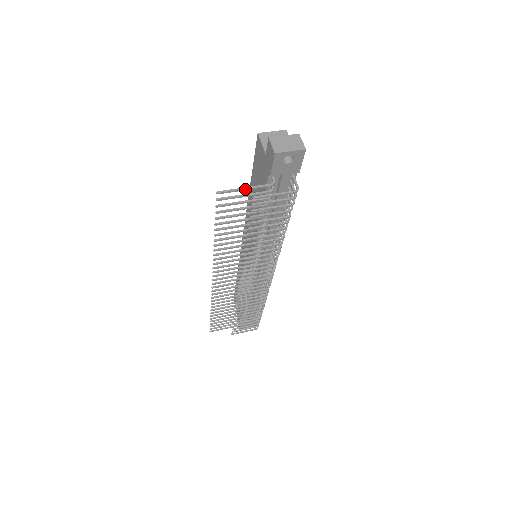
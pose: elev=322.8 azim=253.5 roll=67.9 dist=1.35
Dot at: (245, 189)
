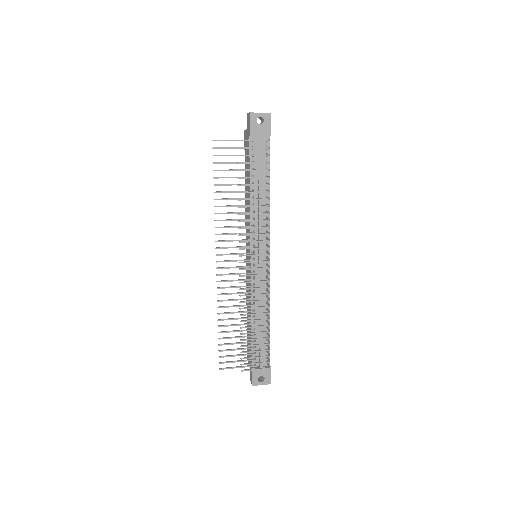
Dot at: (232, 140)
